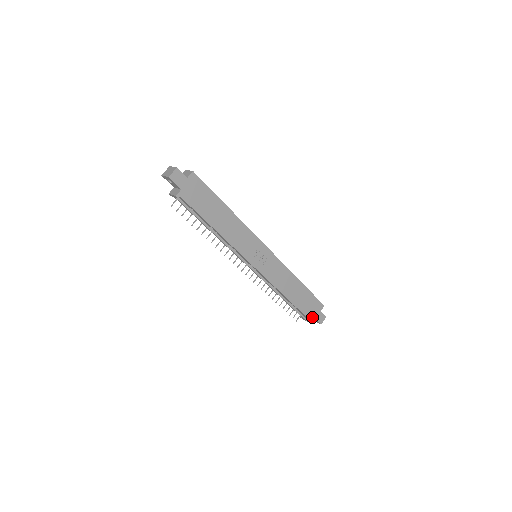
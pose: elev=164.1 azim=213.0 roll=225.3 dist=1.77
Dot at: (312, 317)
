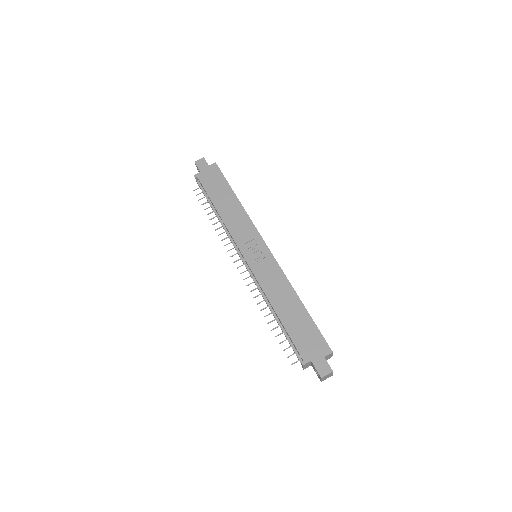
Dot at: (308, 358)
